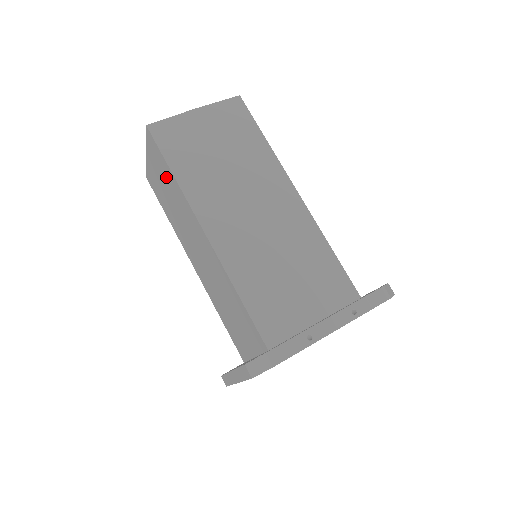
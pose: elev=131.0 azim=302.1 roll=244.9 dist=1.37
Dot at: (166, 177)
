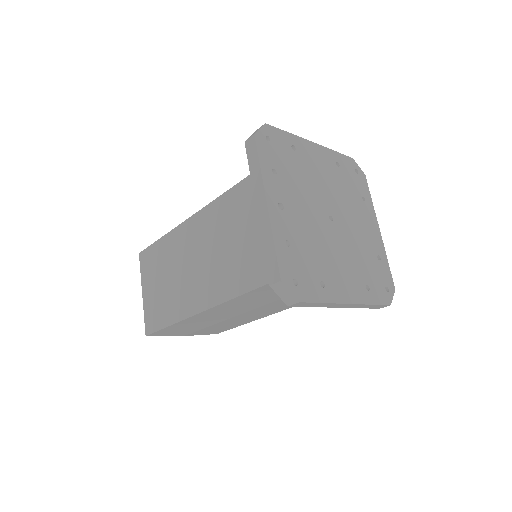
Dot at: (159, 260)
